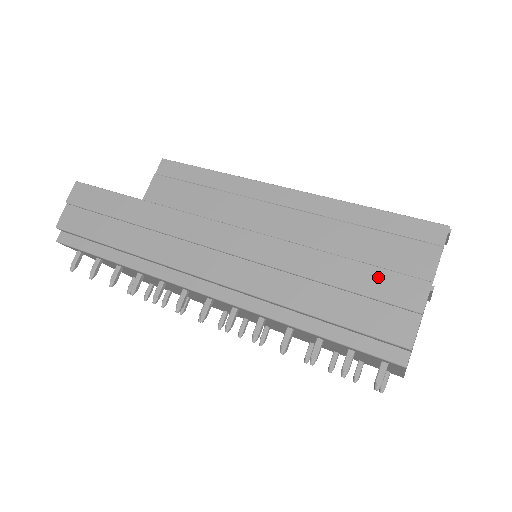
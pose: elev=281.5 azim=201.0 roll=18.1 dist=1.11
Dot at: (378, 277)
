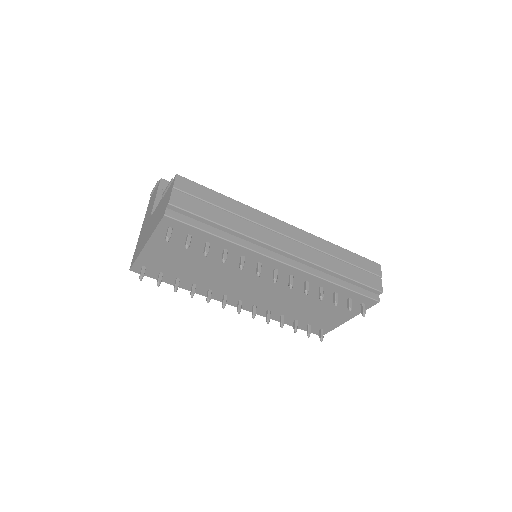
Dot at: (363, 260)
